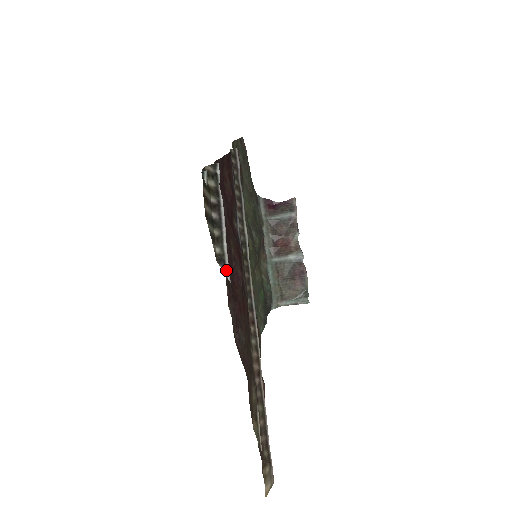
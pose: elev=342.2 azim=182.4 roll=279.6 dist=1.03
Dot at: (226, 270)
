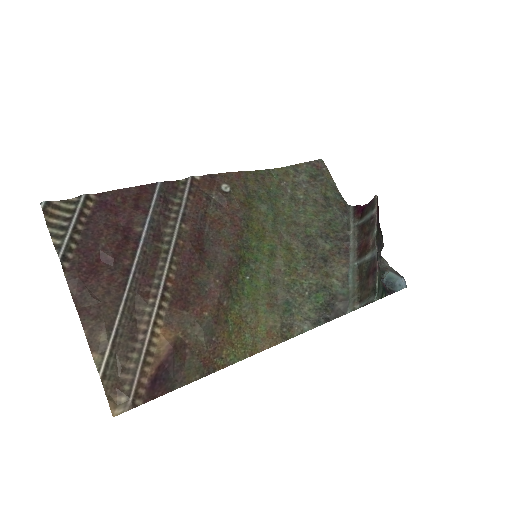
Dot at: (60, 252)
